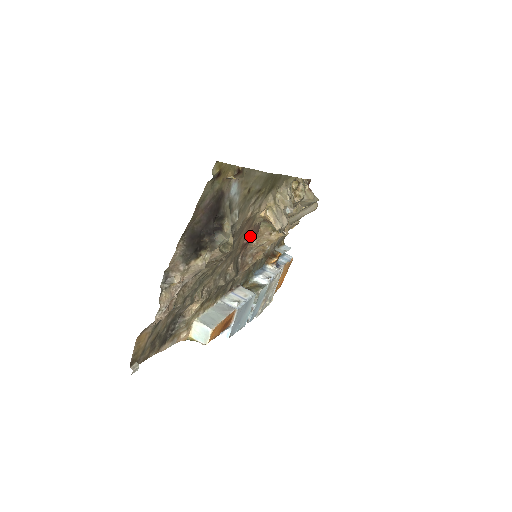
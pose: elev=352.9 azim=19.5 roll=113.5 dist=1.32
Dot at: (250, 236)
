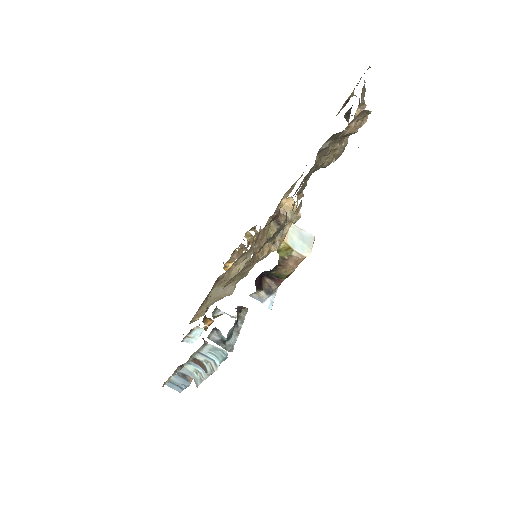
Dot at: (279, 211)
